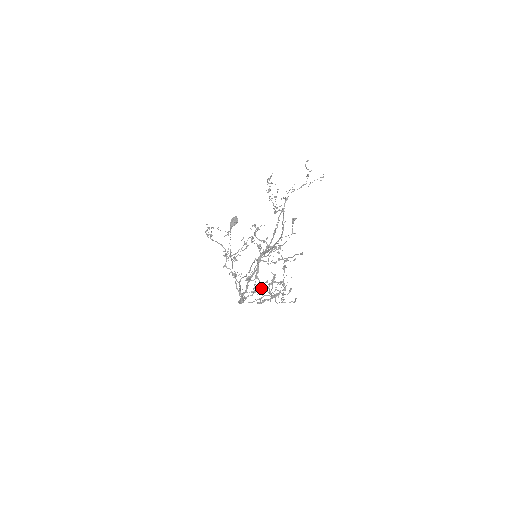
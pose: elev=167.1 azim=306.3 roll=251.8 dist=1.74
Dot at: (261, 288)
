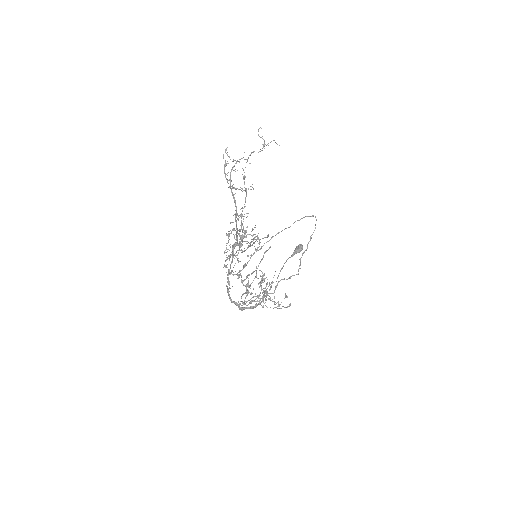
Dot at: (246, 285)
